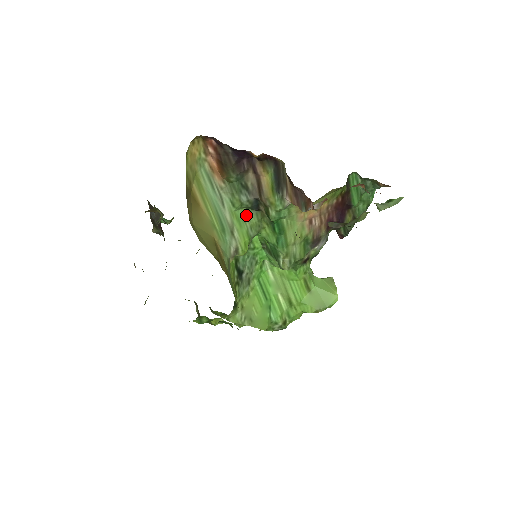
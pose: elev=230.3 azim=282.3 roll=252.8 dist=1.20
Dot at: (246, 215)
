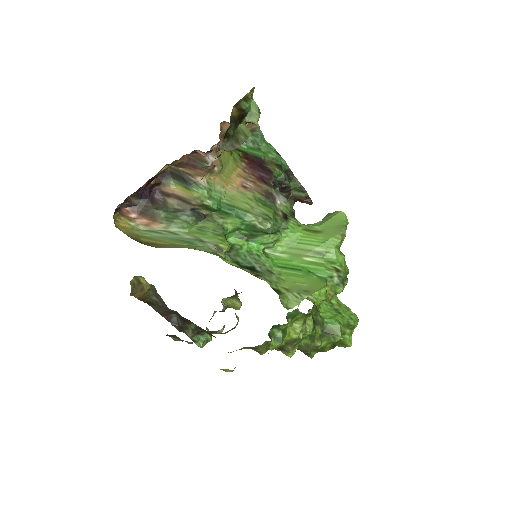
Dot at: (202, 228)
